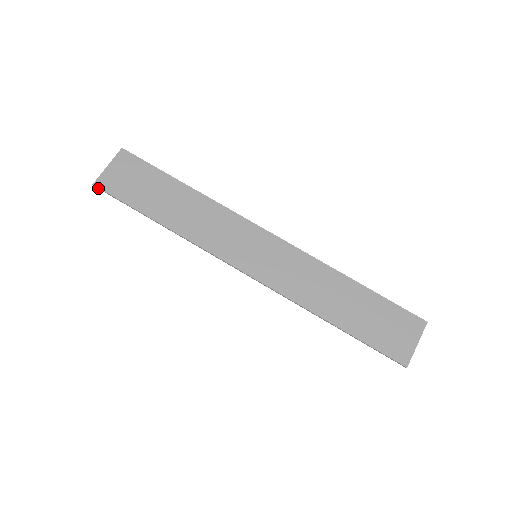
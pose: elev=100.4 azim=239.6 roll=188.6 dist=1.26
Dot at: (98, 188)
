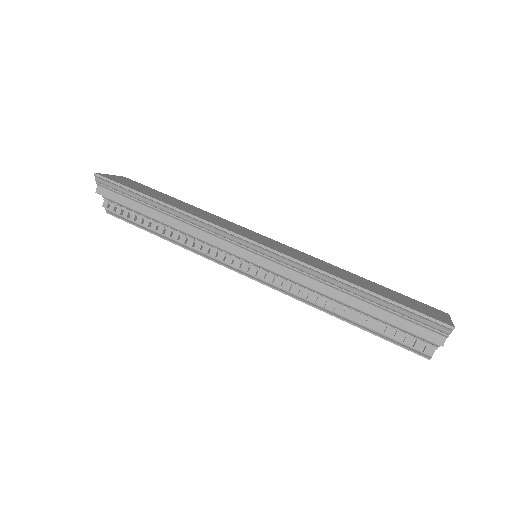
Dot at: (99, 176)
